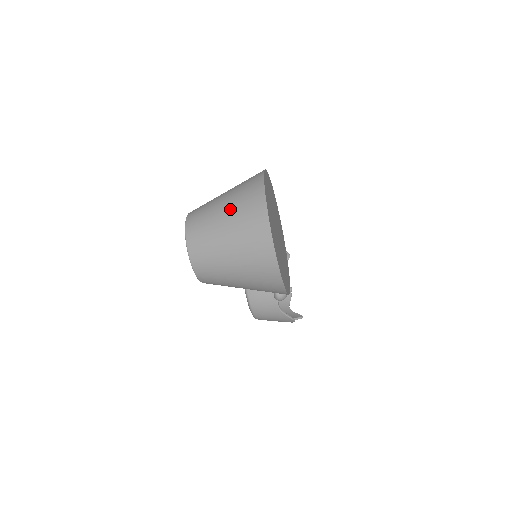
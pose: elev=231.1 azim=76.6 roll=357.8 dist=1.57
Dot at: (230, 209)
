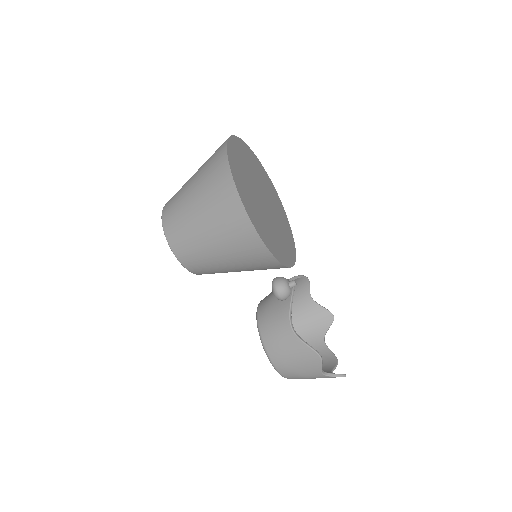
Dot at: occluded
